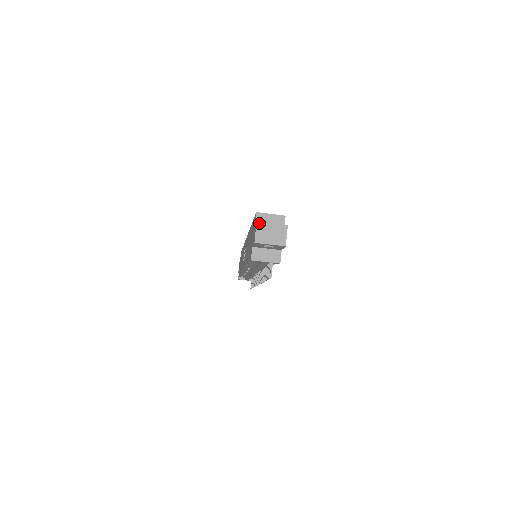
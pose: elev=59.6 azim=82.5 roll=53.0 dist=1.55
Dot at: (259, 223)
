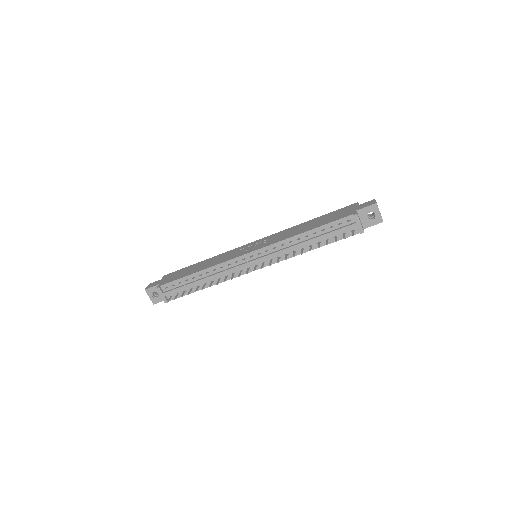
Dot at: occluded
